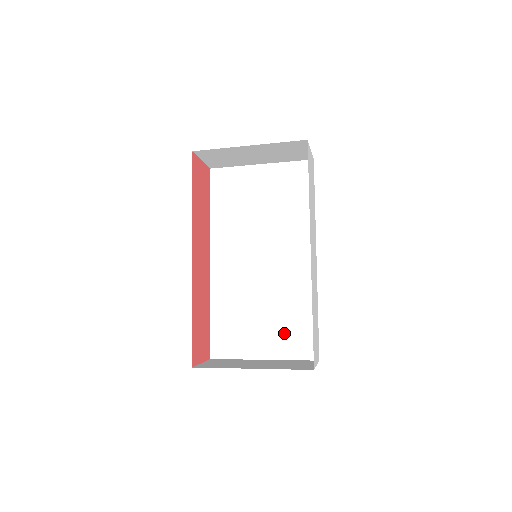
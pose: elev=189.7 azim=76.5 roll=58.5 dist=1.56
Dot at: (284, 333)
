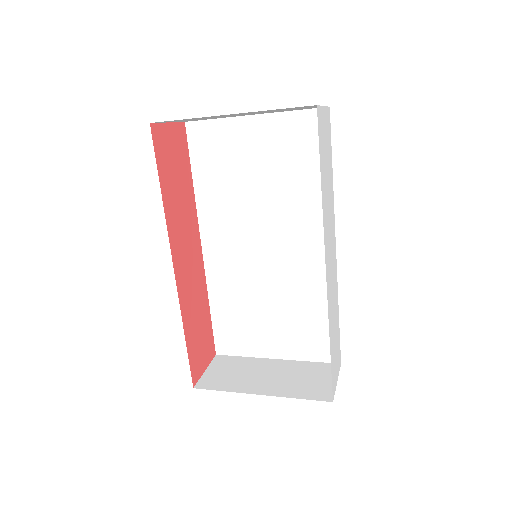
Dot at: (298, 333)
